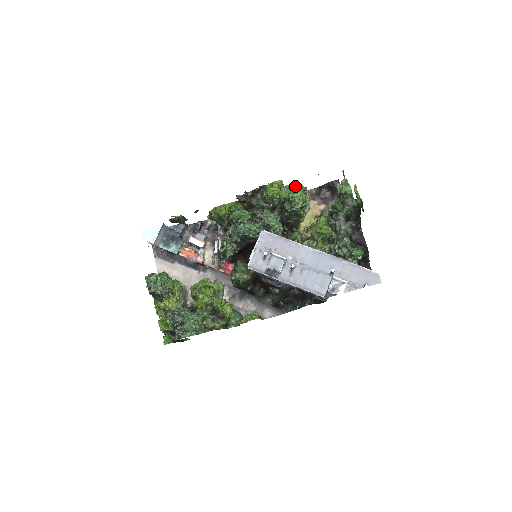
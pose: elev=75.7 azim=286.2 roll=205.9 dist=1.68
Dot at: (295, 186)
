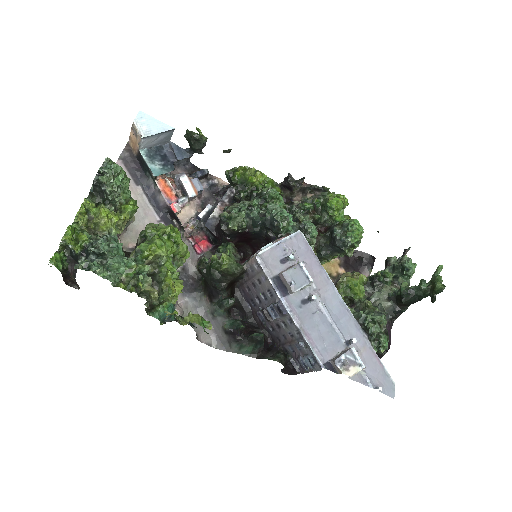
Dot at: occluded
